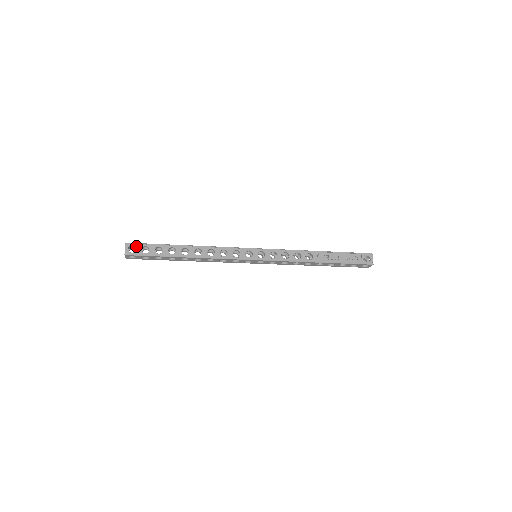
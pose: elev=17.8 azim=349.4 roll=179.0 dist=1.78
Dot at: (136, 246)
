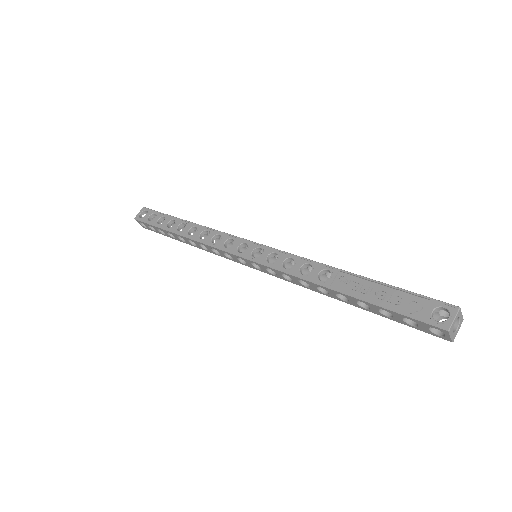
Dot at: (148, 212)
